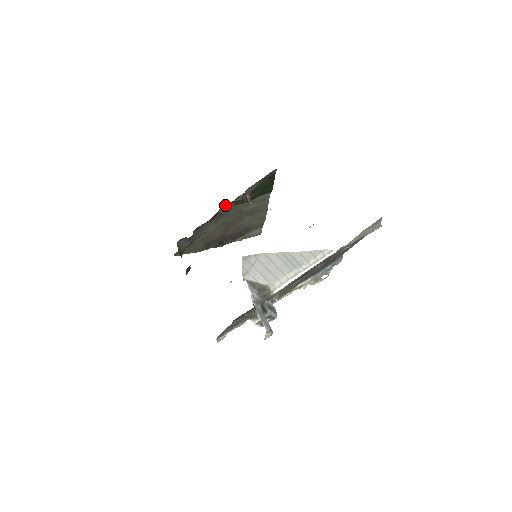
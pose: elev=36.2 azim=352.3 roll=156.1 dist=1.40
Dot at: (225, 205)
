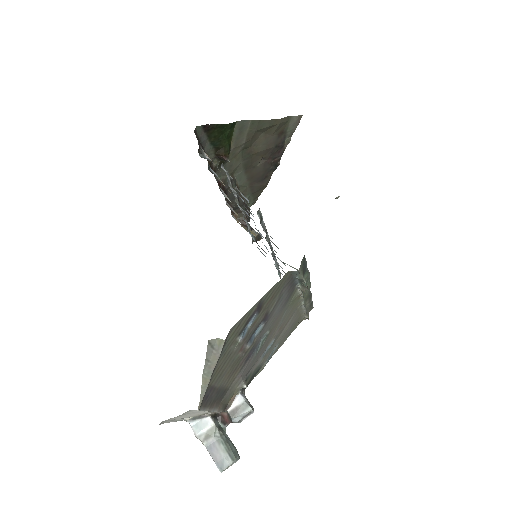
Dot at: (218, 173)
